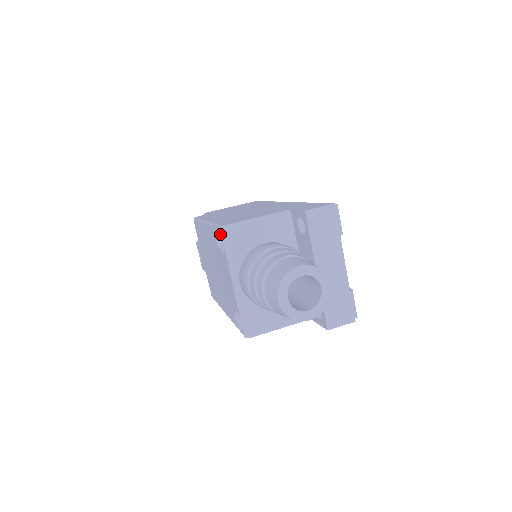
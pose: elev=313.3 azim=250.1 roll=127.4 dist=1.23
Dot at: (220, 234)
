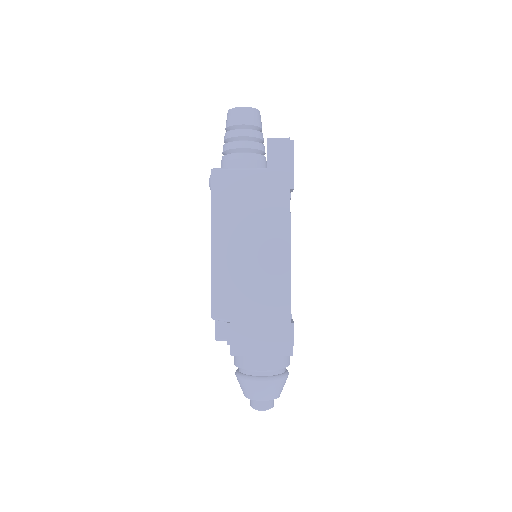
Dot at: occluded
